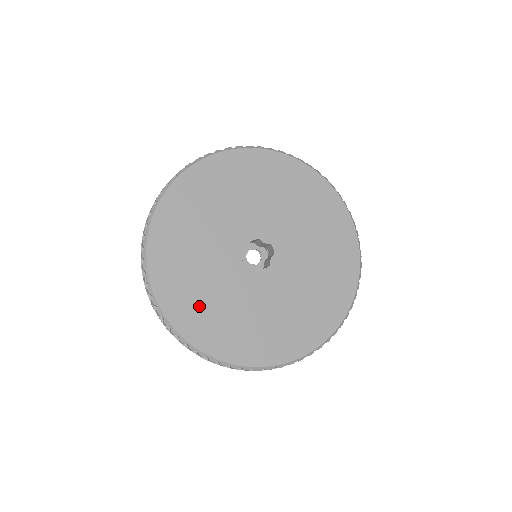
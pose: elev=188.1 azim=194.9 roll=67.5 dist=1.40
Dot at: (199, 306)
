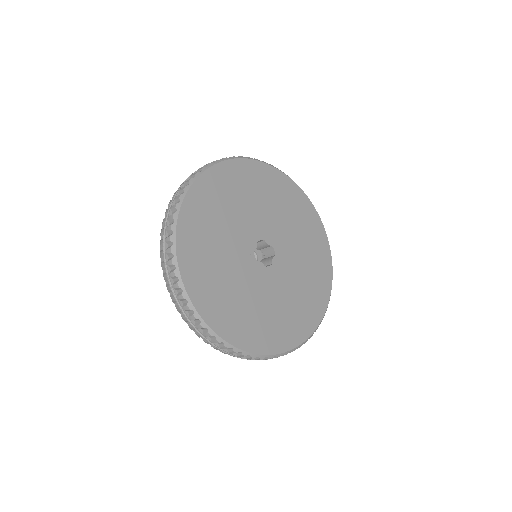
Dot at: (218, 293)
